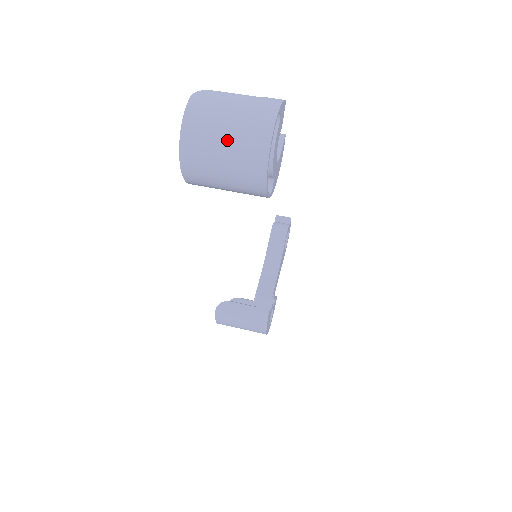
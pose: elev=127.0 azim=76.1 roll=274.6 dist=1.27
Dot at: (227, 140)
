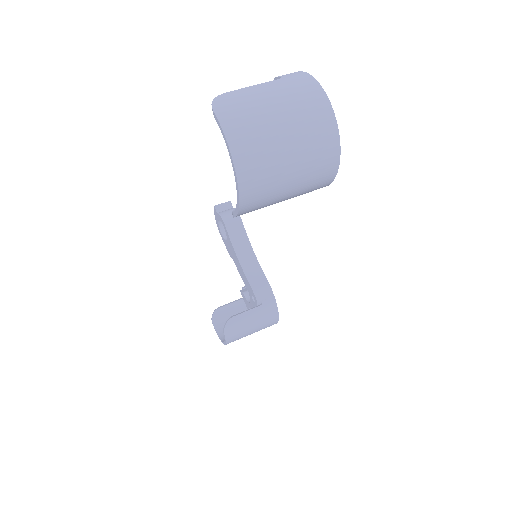
Dot at: (290, 144)
